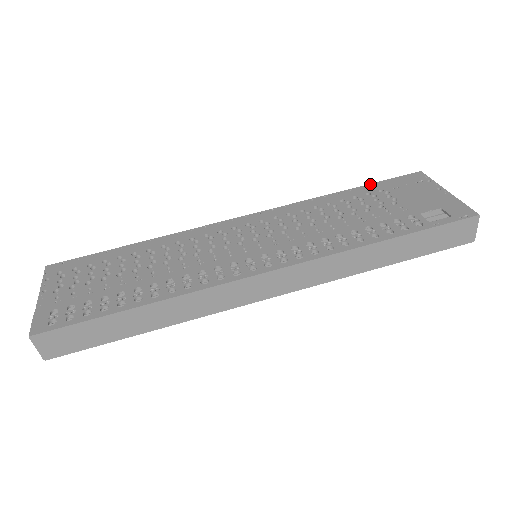
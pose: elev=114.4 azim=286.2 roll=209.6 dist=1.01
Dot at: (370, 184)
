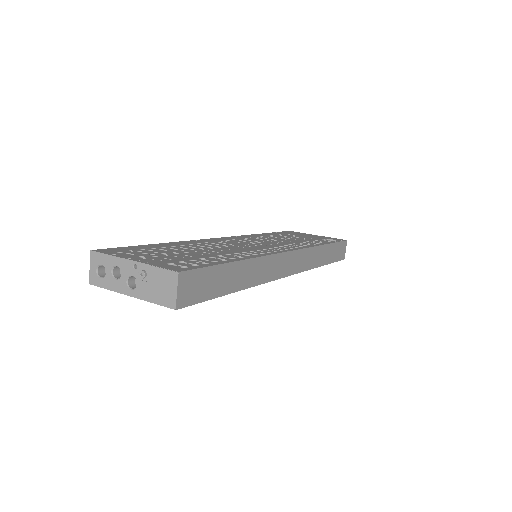
Dot at: (274, 232)
